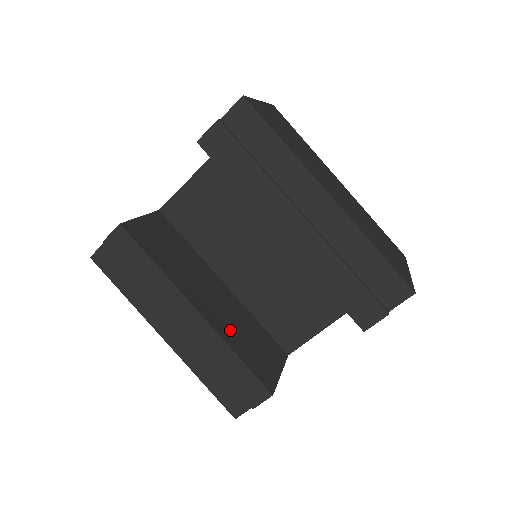
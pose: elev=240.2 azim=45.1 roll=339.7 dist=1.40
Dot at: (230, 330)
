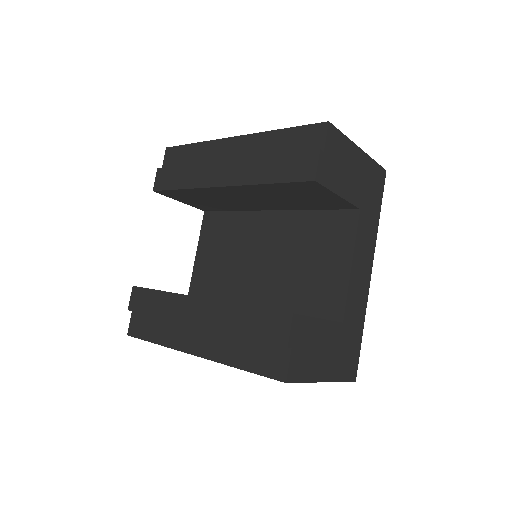
Dot at: occluded
